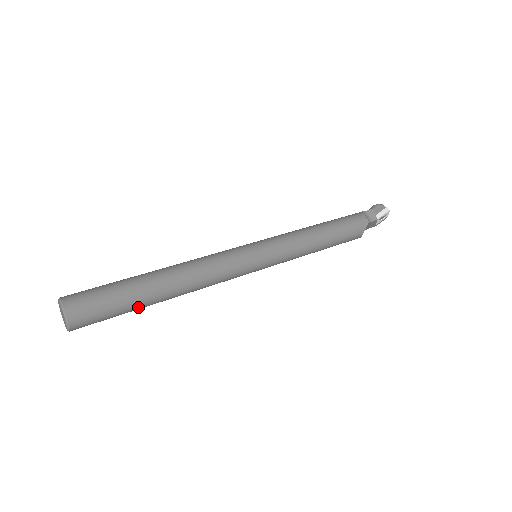
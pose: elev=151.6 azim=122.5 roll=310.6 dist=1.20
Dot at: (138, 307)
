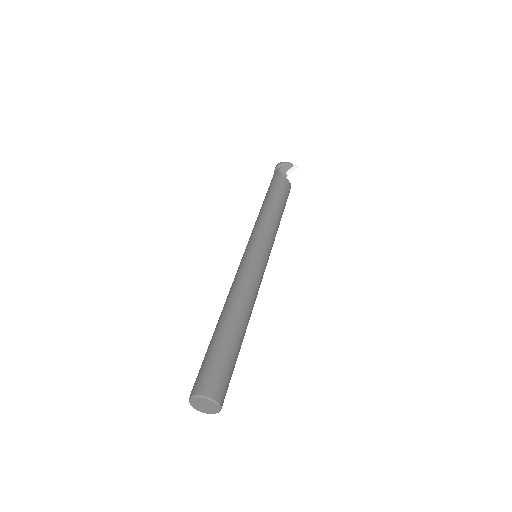
Dot at: occluded
